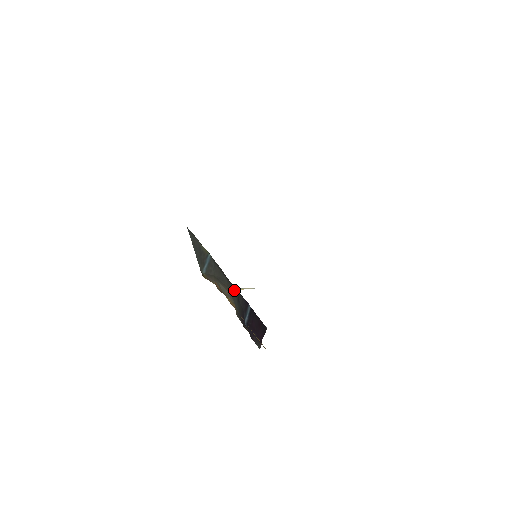
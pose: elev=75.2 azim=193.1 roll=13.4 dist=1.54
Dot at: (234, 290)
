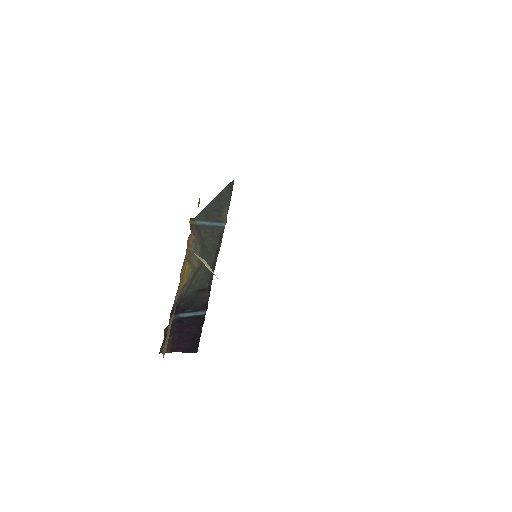
Dot at: (208, 279)
